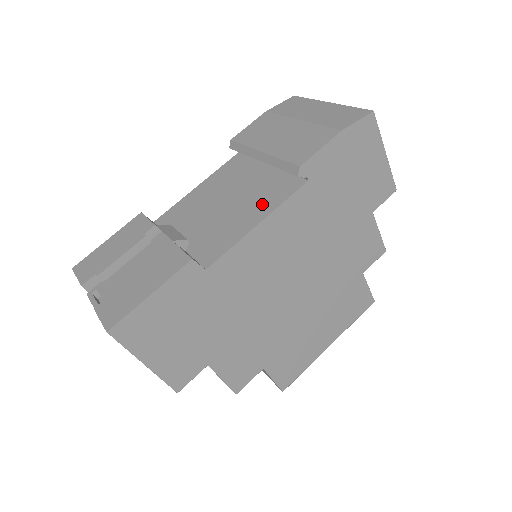
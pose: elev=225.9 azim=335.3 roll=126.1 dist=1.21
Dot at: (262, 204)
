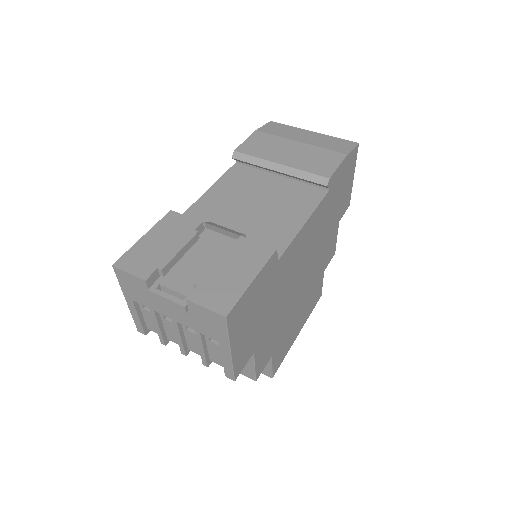
Dot at: (297, 207)
